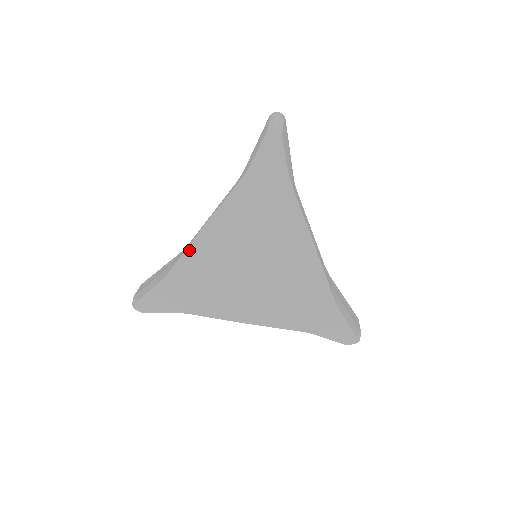
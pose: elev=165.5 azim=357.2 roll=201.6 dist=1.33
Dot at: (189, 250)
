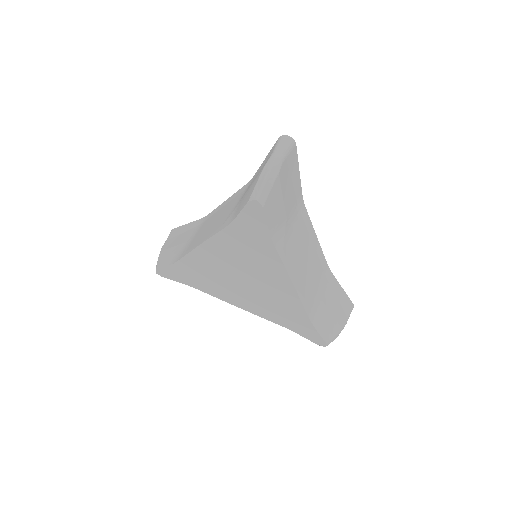
Dot at: (190, 255)
